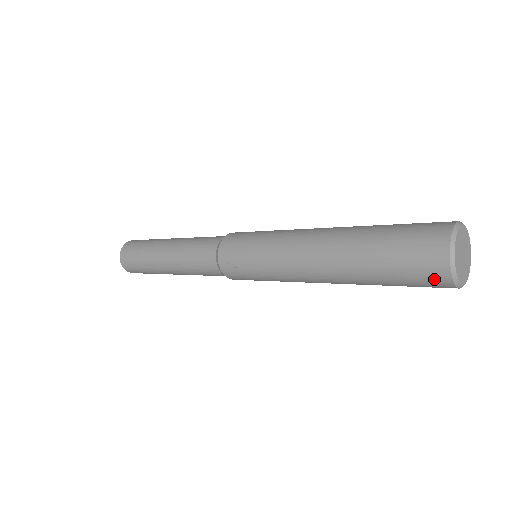
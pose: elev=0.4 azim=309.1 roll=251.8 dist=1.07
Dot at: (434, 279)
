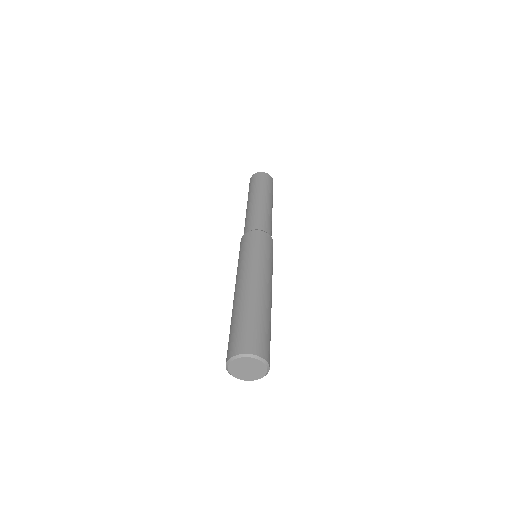
Dot at: occluded
